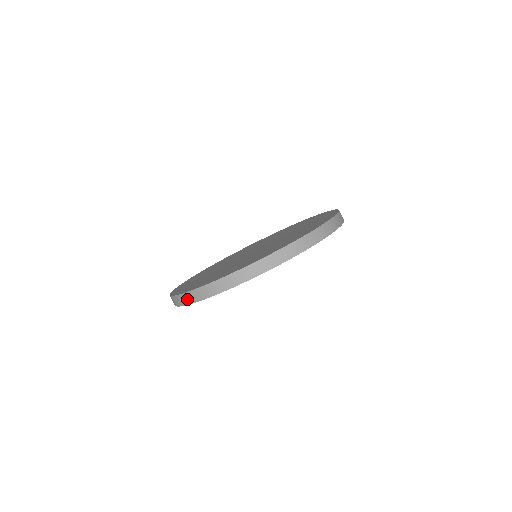
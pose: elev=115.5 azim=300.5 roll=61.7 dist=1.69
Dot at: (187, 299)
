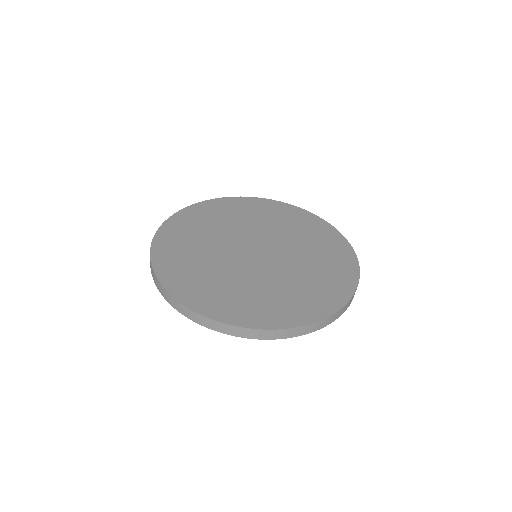
Dot at: (155, 279)
